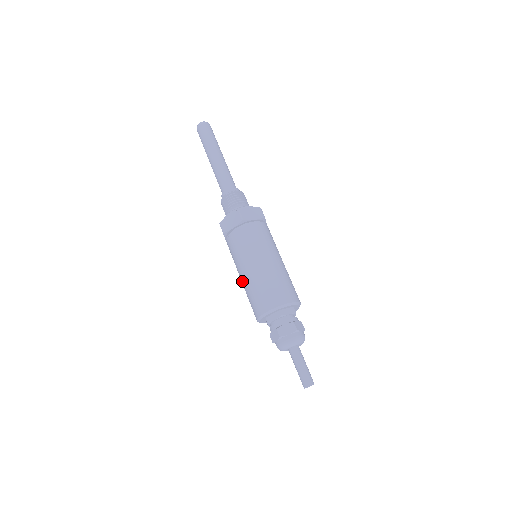
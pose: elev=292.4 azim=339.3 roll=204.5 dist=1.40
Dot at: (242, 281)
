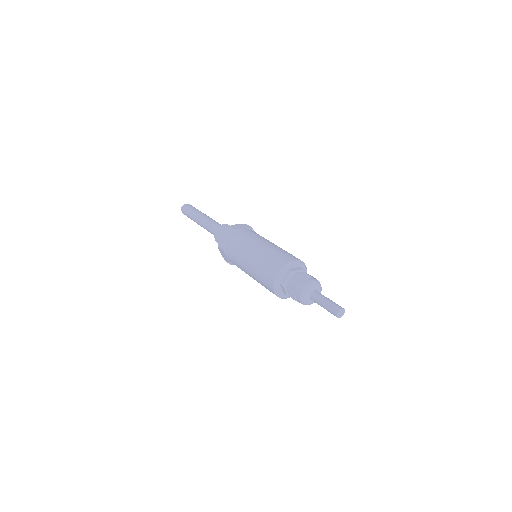
Dot at: (257, 252)
